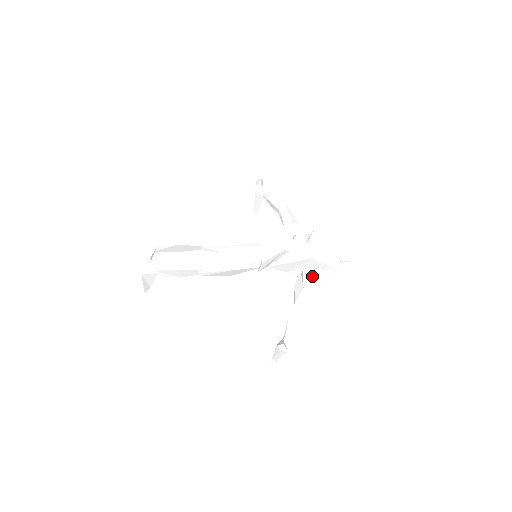
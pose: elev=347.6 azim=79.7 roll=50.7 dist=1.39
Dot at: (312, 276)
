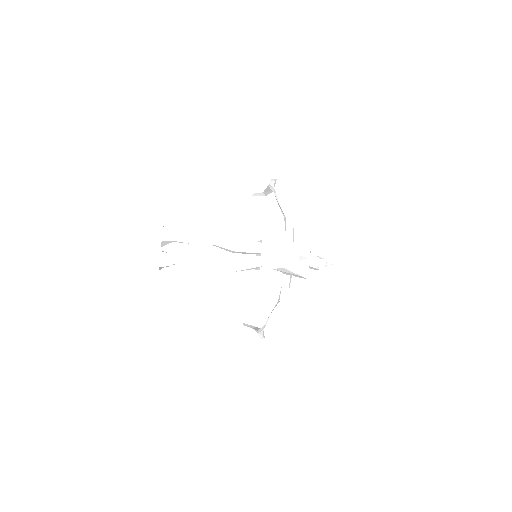
Dot at: (298, 281)
